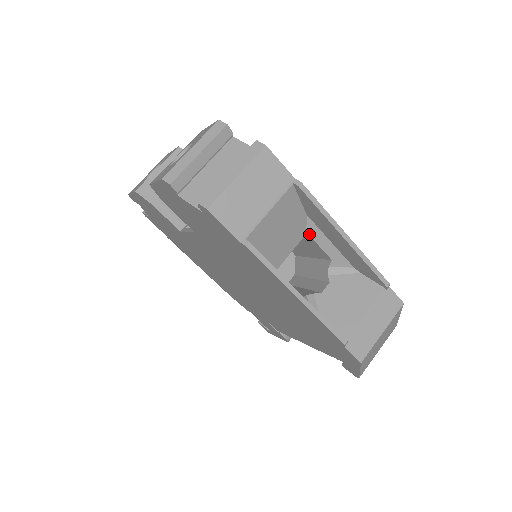
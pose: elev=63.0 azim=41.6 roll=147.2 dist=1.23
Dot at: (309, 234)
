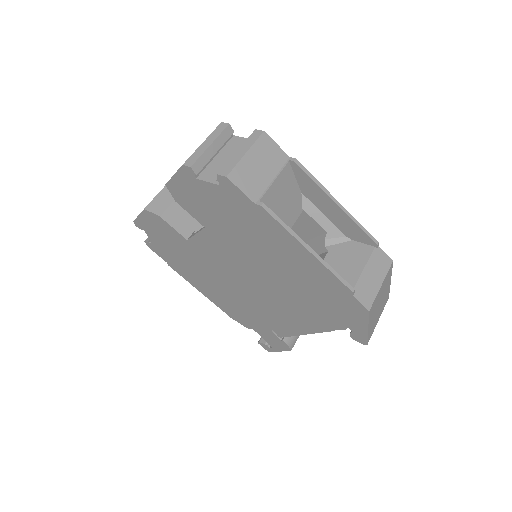
Dot at: (305, 210)
